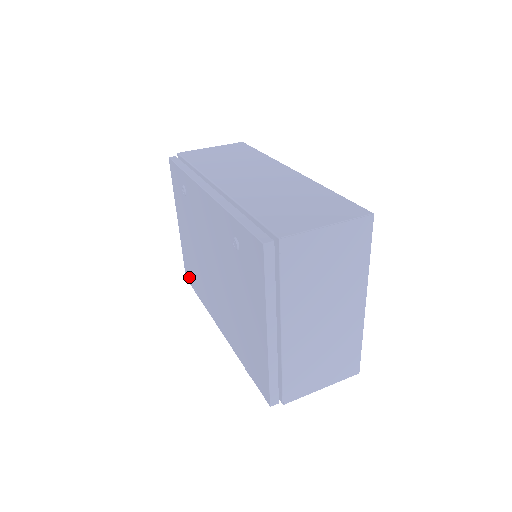
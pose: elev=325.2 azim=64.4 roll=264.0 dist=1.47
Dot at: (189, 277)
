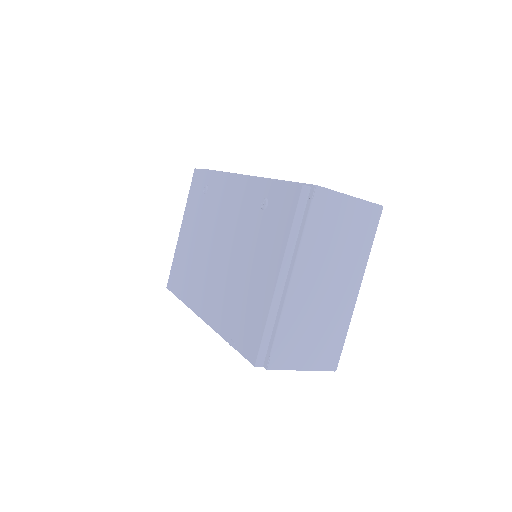
Dot at: (173, 283)
